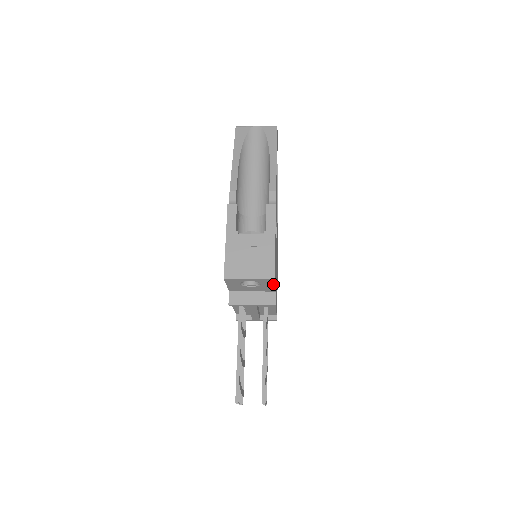
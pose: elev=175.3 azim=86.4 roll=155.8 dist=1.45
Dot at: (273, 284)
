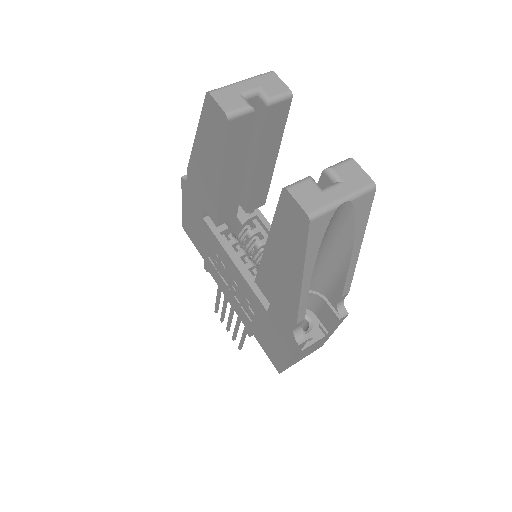
Dot at: occluded
